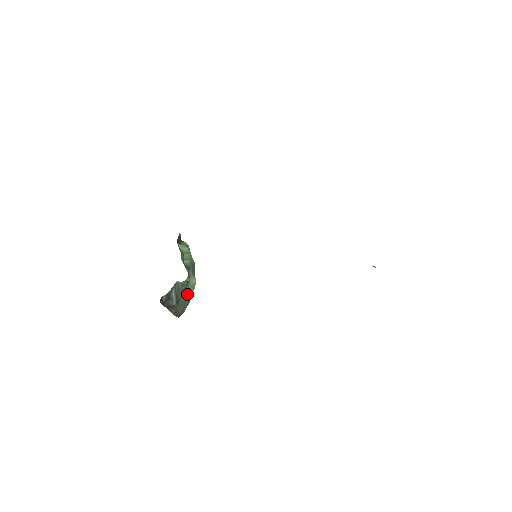
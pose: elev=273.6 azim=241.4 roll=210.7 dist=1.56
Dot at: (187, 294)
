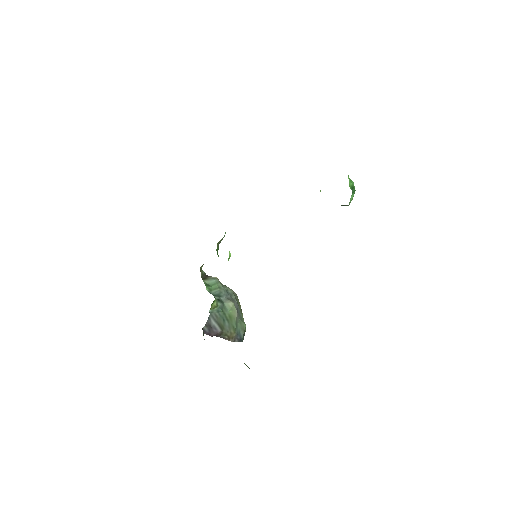
Dot at: (230, 318)
